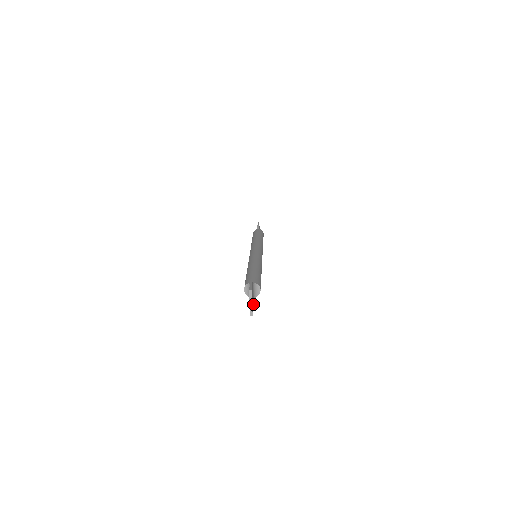
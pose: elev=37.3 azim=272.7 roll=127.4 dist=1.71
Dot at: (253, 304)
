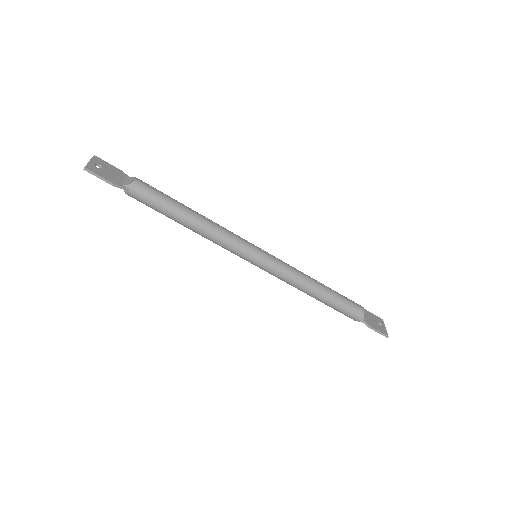
Dot at: (114, 182)
